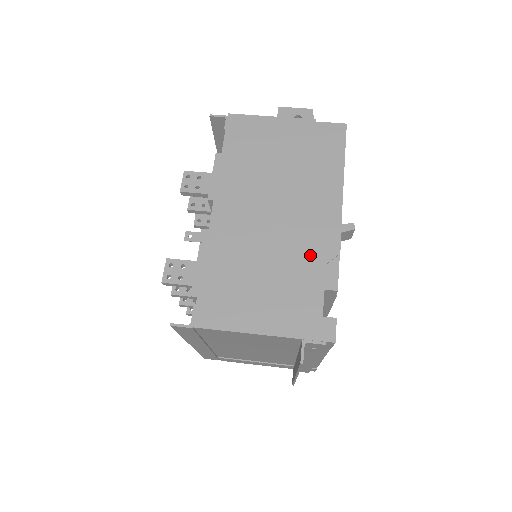
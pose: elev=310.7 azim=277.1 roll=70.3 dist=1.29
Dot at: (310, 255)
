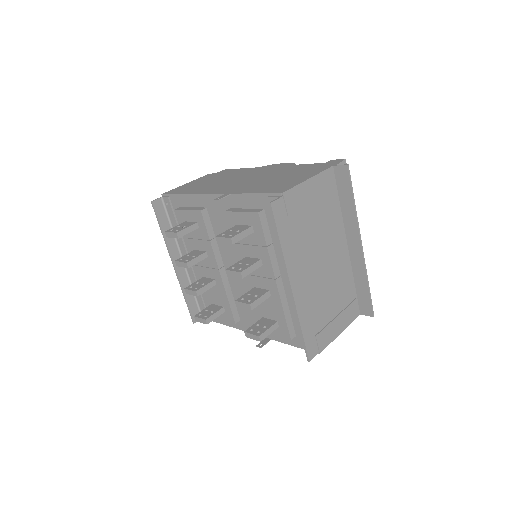
Dot at: (284, 168)
